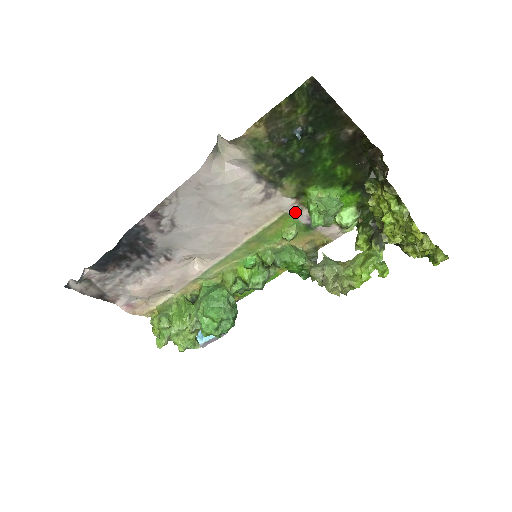
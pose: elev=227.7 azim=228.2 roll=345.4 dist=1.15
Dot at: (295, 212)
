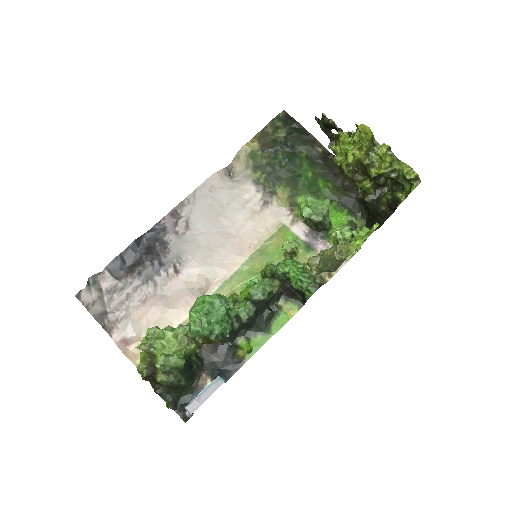
Dot at: (292, 224)
